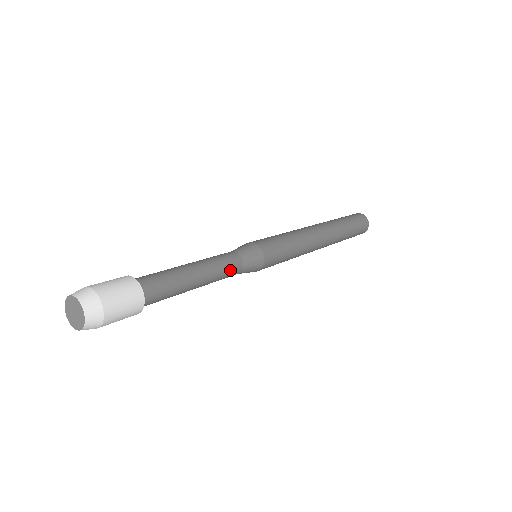
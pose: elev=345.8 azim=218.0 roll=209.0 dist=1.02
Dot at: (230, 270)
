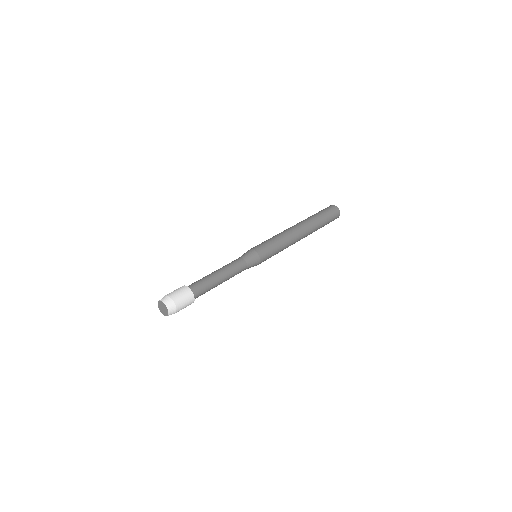
Dot at: occluded
